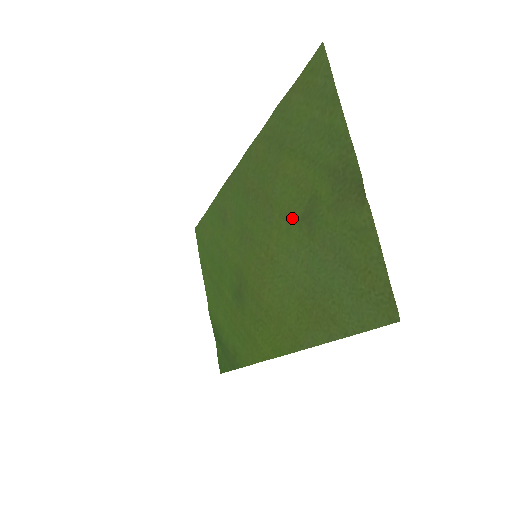
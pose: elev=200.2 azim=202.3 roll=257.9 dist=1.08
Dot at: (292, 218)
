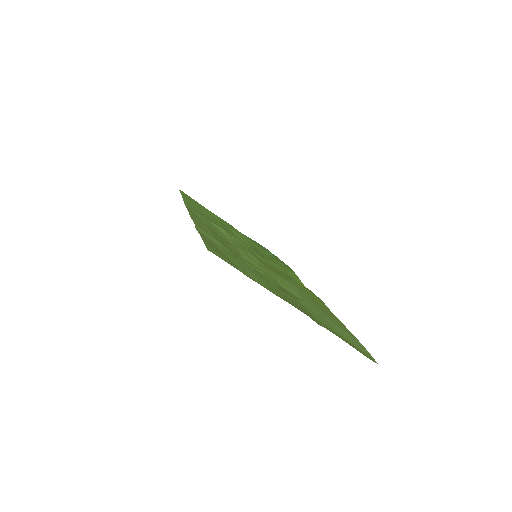
Dot at: (270, 276)
